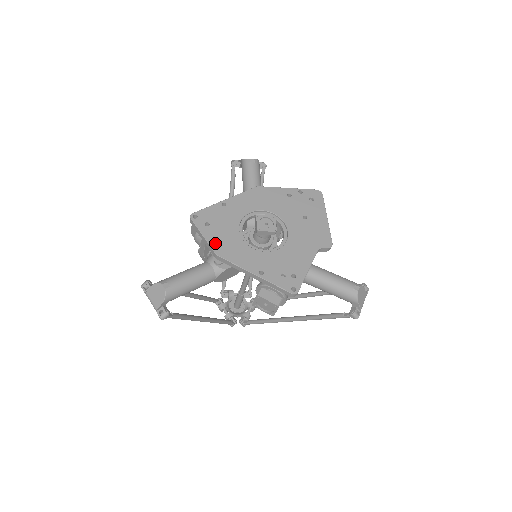
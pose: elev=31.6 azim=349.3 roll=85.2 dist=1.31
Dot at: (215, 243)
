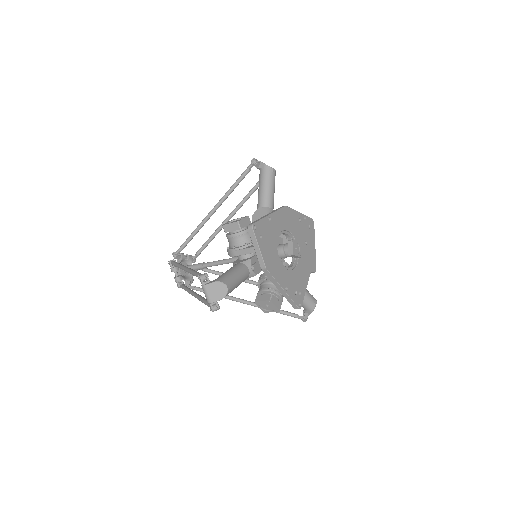
Dot at: (265, 257)
